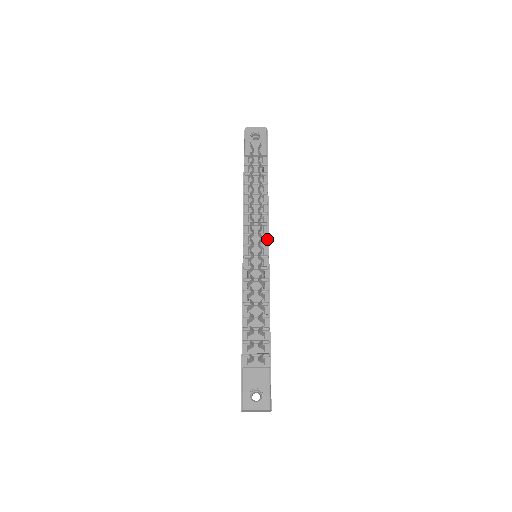
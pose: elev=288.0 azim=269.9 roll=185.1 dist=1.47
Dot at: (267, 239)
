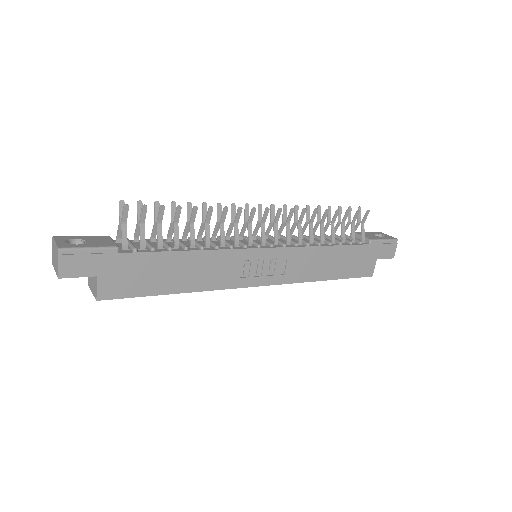
Dot at: (280, 246)
